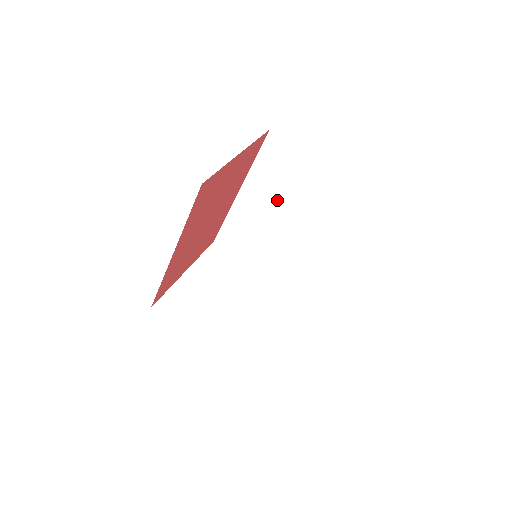
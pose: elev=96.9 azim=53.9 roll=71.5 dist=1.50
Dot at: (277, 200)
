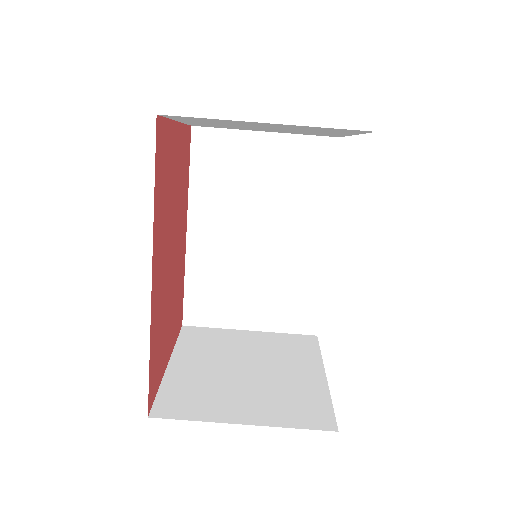
Dot at: (237, 209)
